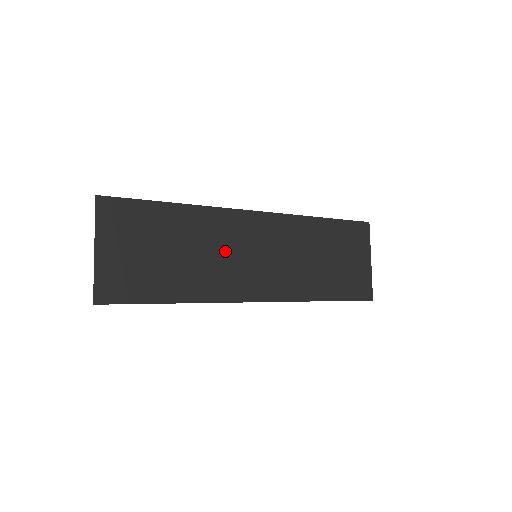
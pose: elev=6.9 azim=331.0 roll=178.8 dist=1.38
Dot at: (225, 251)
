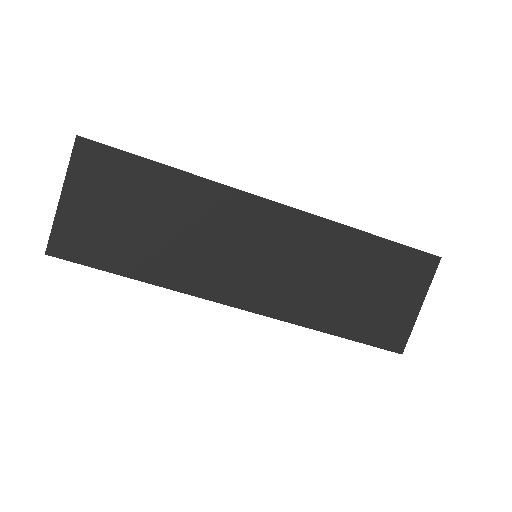
Dot at: (217, 239)
